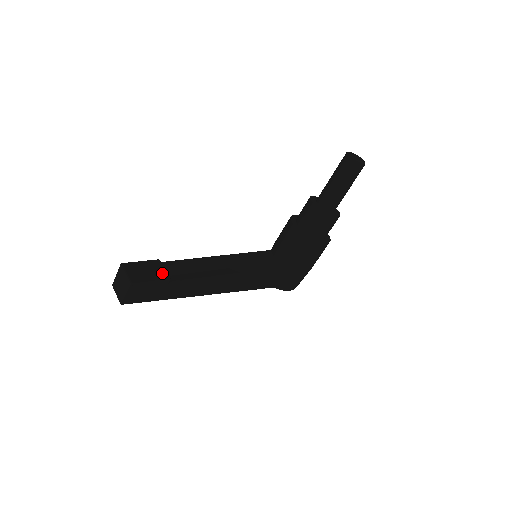
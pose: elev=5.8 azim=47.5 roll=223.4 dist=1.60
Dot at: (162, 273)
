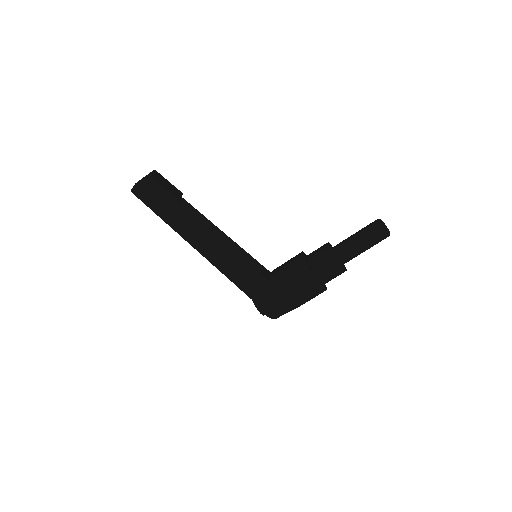
Dot at: (177, 195)
